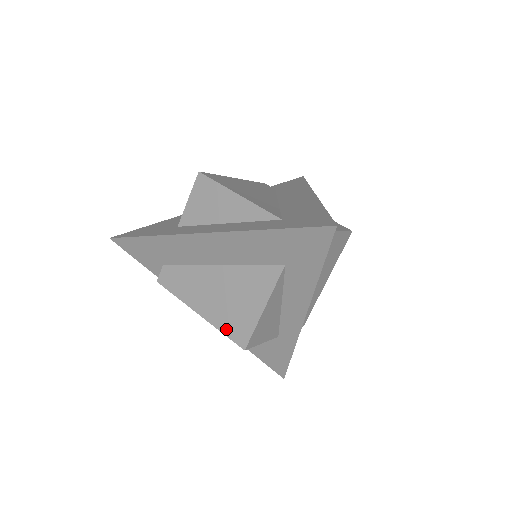
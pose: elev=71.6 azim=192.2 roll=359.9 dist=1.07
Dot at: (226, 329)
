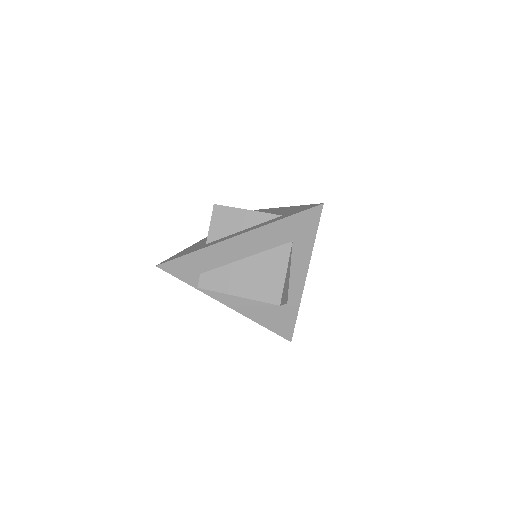
Dot at: (262, 297)
